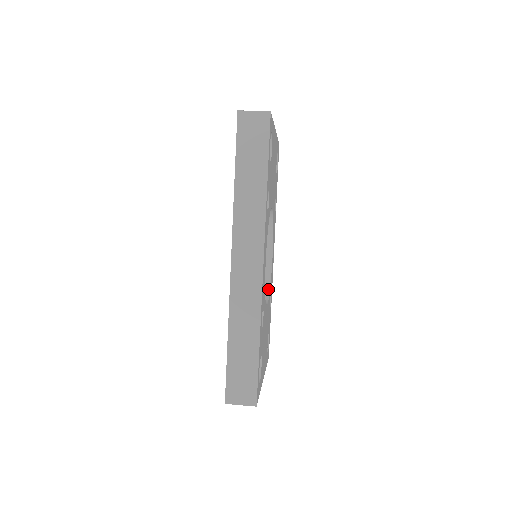
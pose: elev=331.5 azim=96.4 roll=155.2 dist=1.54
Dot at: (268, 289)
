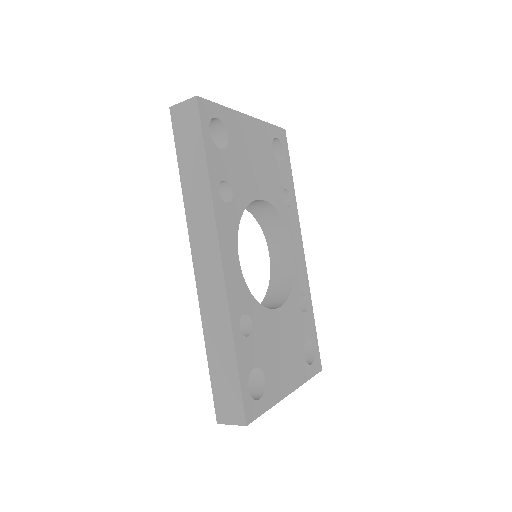
Dot at: (289, 291)
